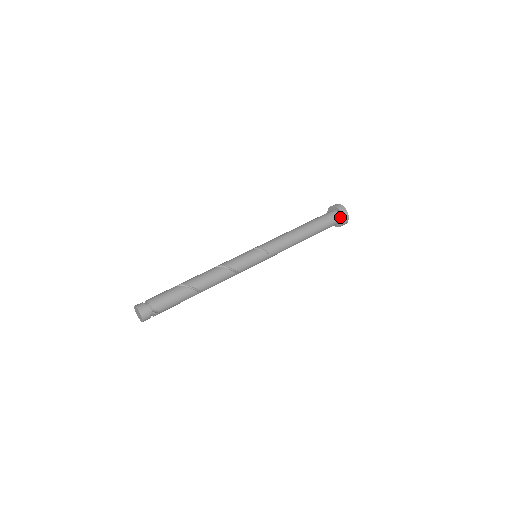
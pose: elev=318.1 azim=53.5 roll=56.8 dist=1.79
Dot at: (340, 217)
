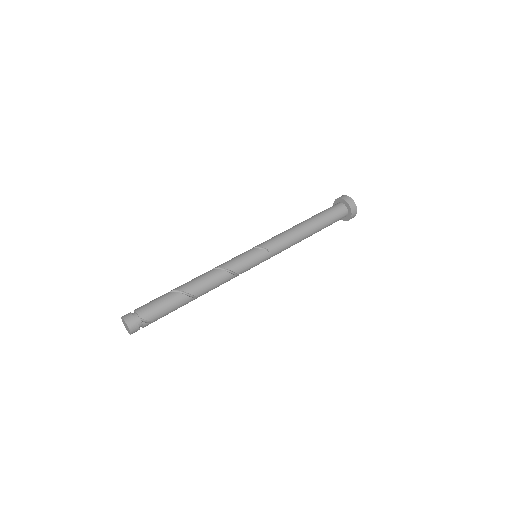
Dot at: (347, 209)
